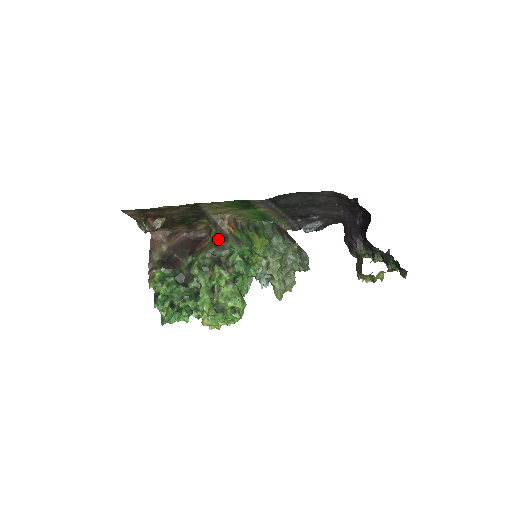
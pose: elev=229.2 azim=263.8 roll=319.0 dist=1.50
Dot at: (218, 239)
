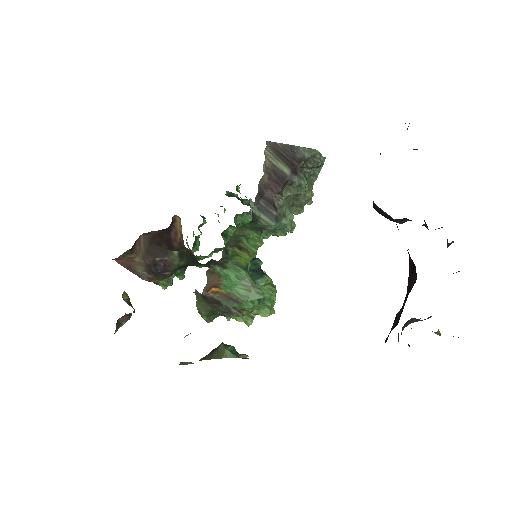
Dot at: (208, 301)
